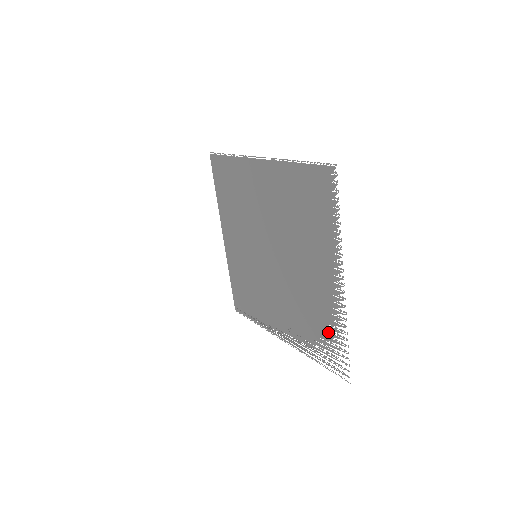
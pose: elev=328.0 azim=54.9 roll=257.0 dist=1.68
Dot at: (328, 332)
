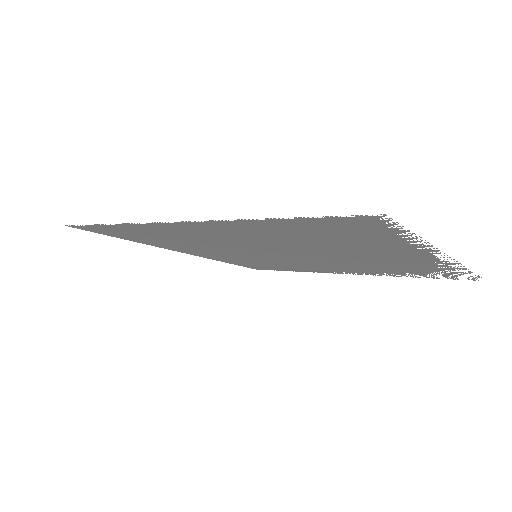
Dot at: occluded
